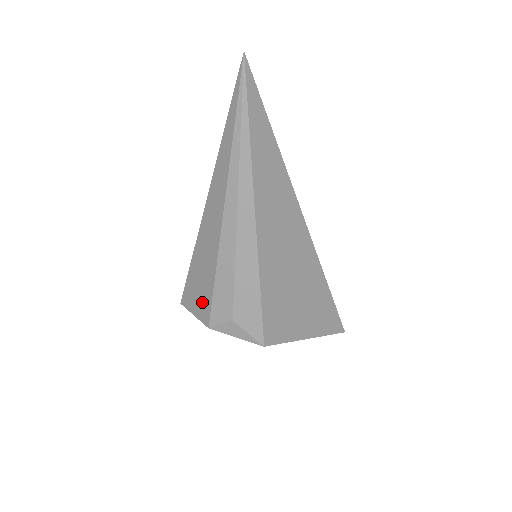
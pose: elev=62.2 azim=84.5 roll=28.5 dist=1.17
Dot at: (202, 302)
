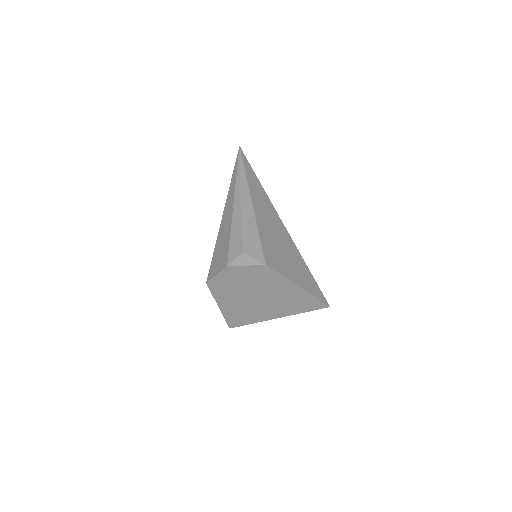
Dot at: (222, 259)
